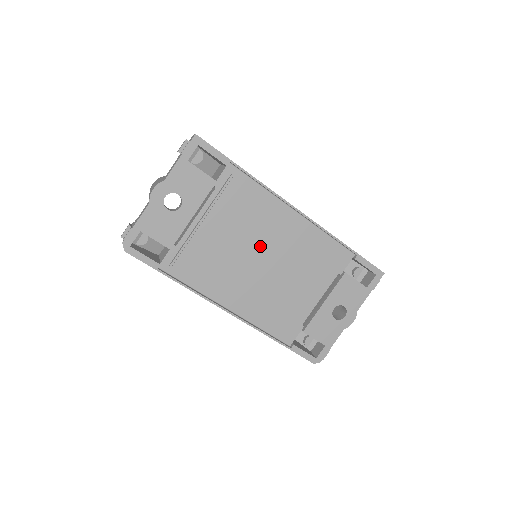
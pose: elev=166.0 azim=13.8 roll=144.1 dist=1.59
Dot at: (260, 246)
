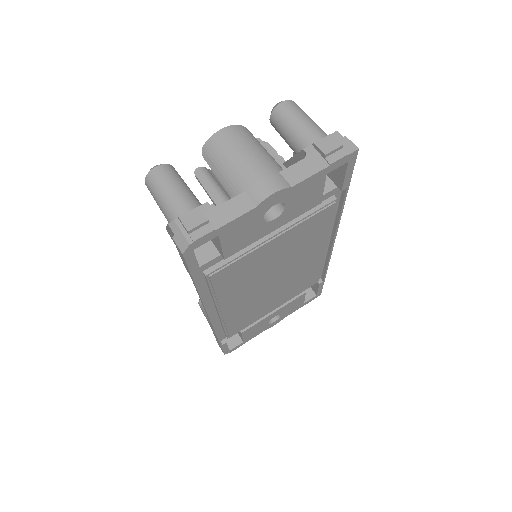
Dot at: (286, 267)
